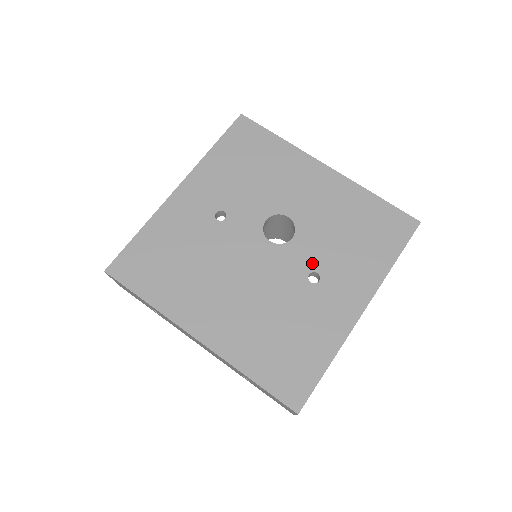
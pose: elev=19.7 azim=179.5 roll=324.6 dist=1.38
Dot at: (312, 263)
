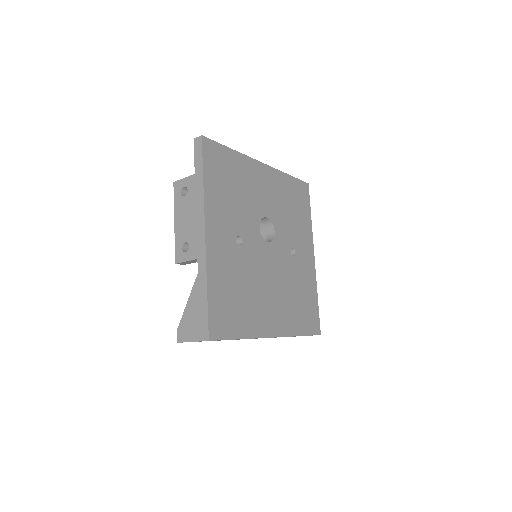
Dot at: (289, 243)
